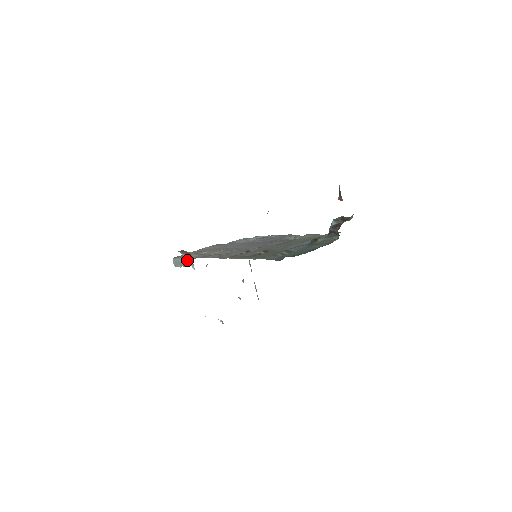
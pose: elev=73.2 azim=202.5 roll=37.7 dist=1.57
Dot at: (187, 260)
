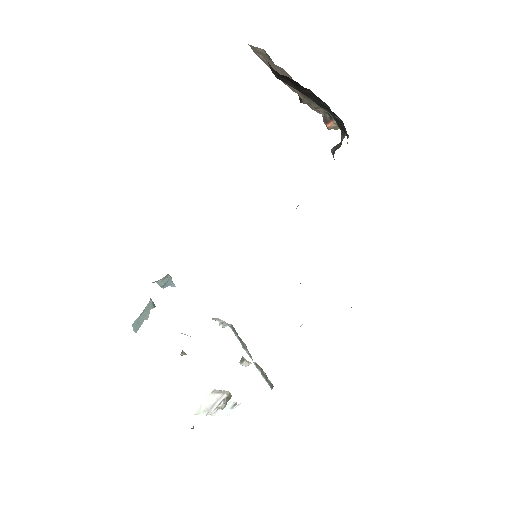
Dot at: (160, 285)
